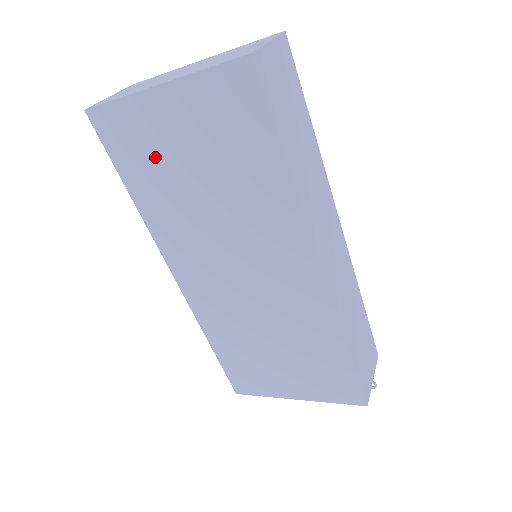
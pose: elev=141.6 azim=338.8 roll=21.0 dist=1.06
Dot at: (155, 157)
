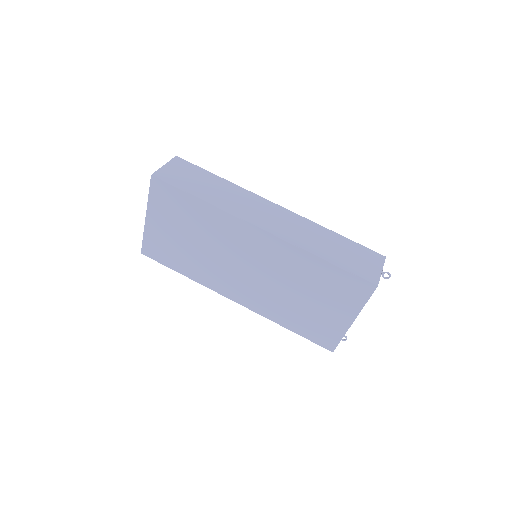
Dot at: (171, 247)
